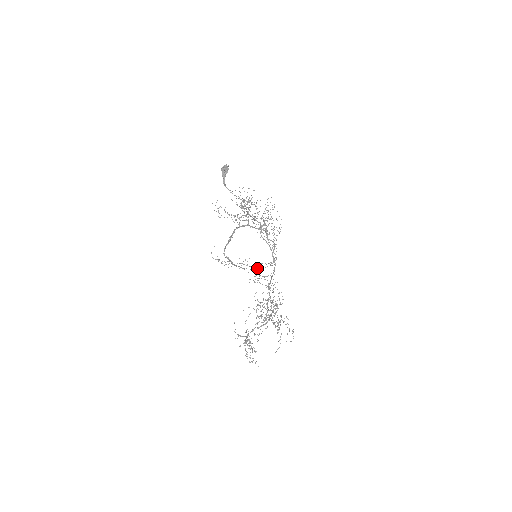
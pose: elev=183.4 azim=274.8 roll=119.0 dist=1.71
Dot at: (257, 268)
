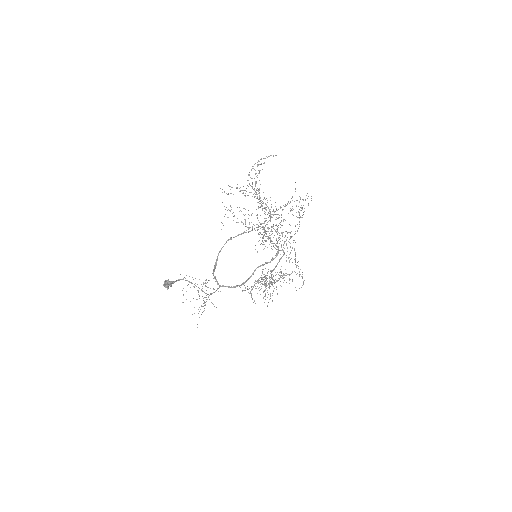
Dot at: occluded
